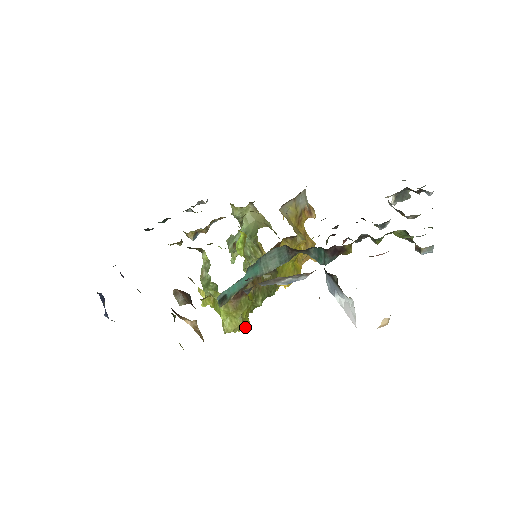
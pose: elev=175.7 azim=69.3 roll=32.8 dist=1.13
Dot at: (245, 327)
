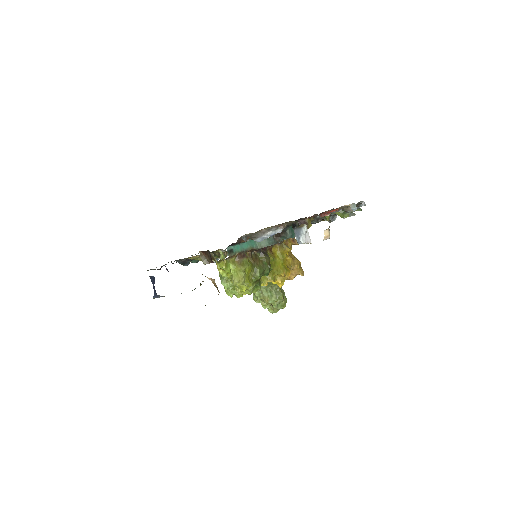
Dot at: (248, 284)
